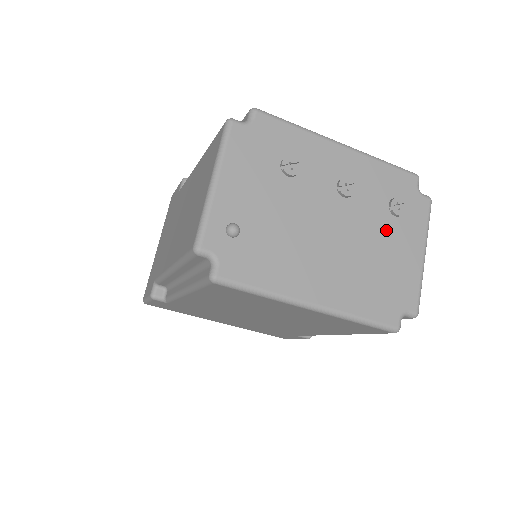
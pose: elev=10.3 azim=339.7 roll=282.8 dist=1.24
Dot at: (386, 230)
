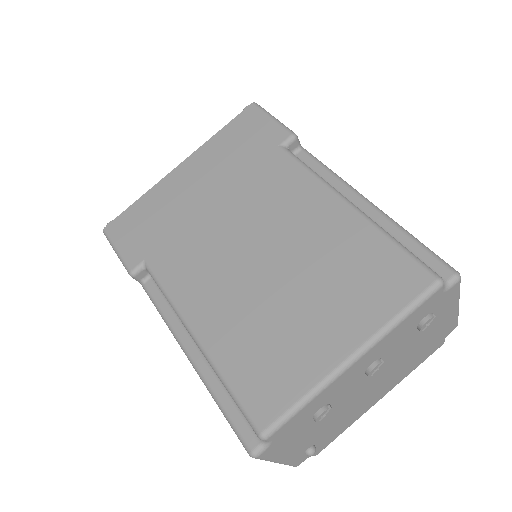
Dot at: (420, 336)
